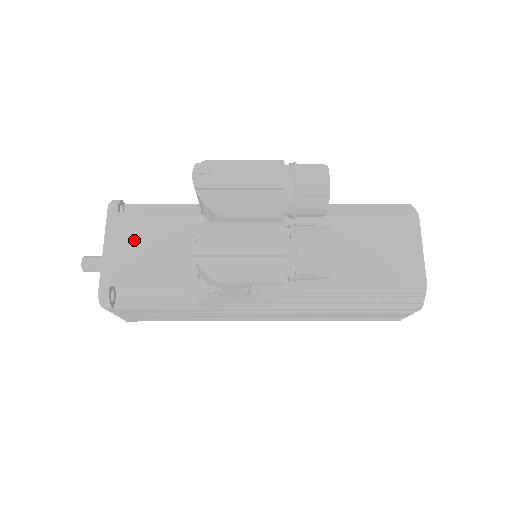
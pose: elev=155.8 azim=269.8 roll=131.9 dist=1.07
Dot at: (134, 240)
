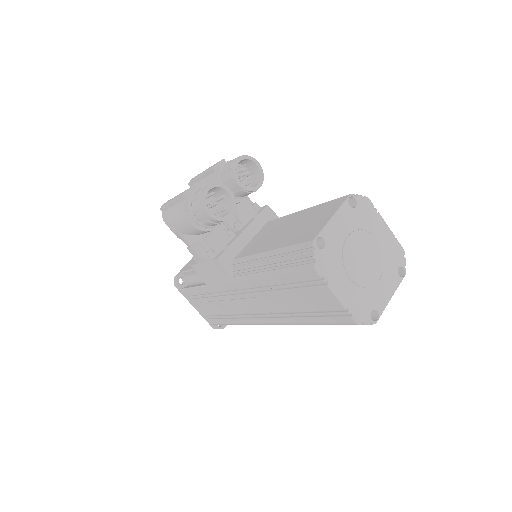
Dot at: occluded
